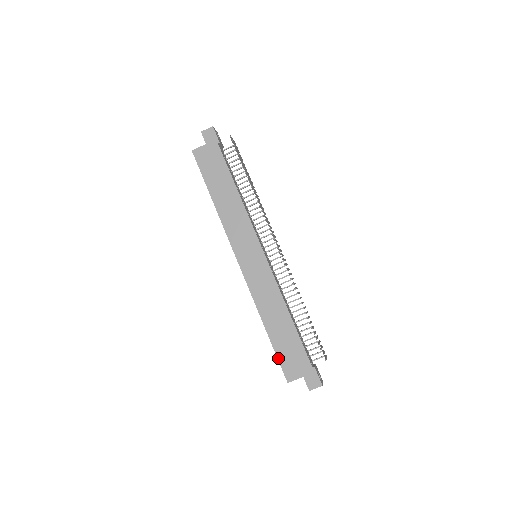
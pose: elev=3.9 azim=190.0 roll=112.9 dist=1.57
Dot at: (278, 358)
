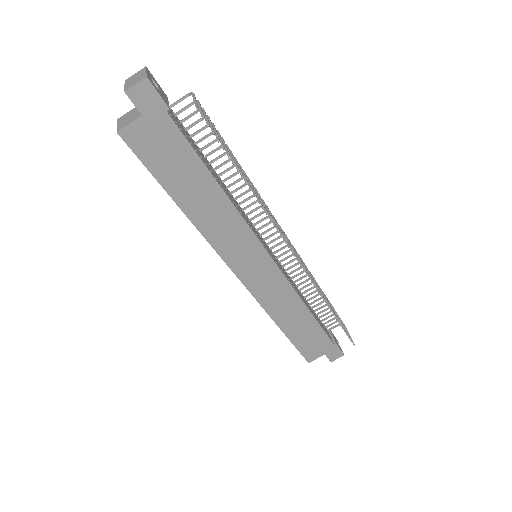
Dot at: (297, 349)
